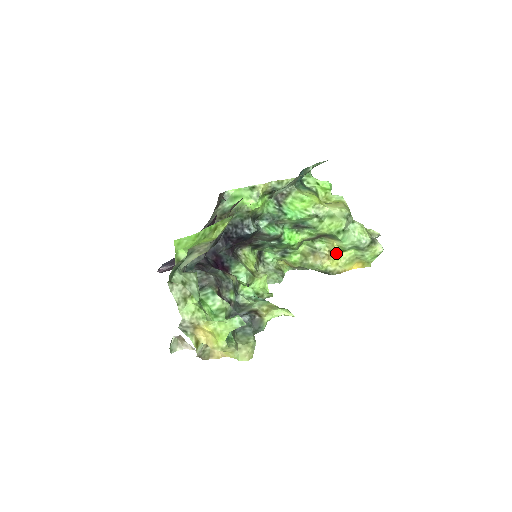
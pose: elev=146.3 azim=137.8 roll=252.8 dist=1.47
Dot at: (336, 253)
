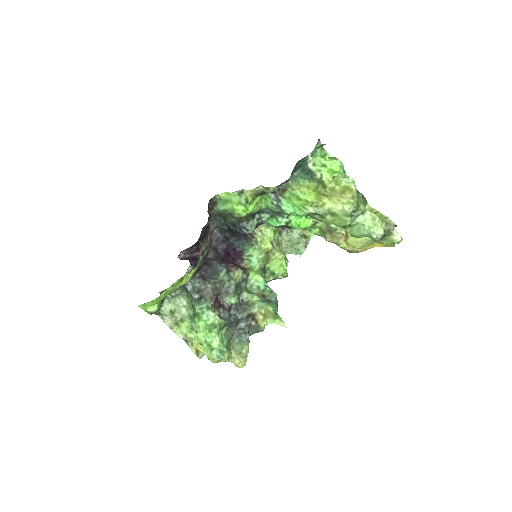
Dot at: (350, 238)
